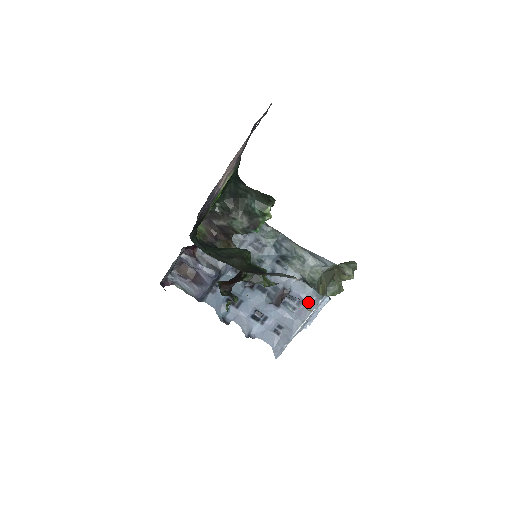
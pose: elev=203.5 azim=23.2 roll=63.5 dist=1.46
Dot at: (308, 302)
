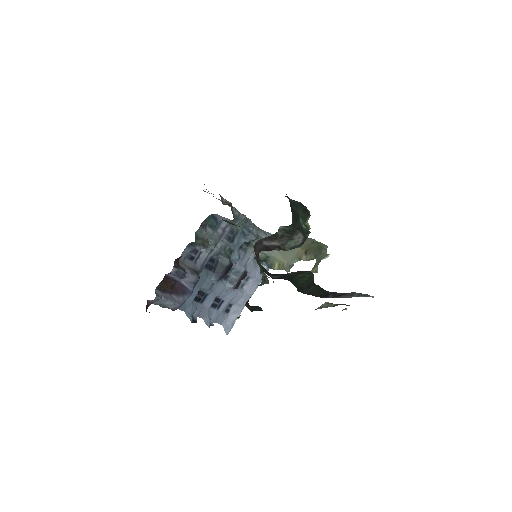
Dot at: (258, 277)
